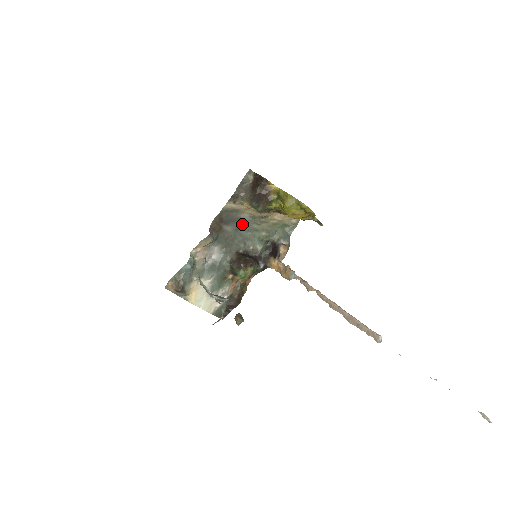
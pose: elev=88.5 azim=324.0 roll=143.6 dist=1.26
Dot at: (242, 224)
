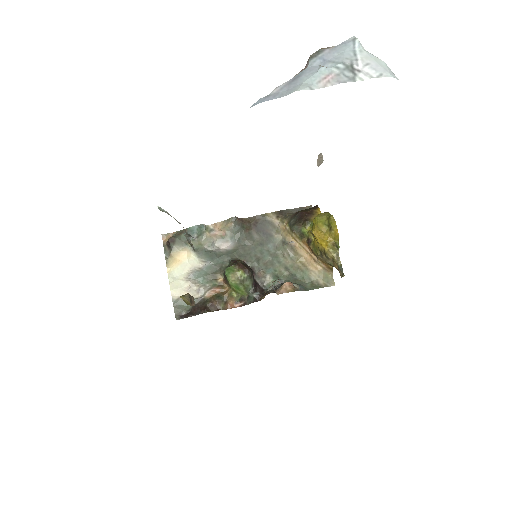
Dot at: (270, 244)
